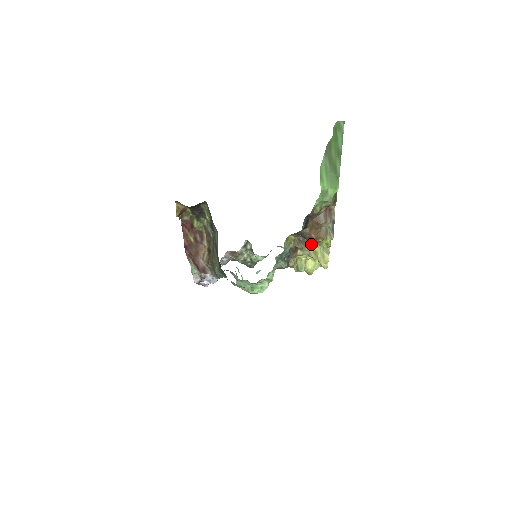
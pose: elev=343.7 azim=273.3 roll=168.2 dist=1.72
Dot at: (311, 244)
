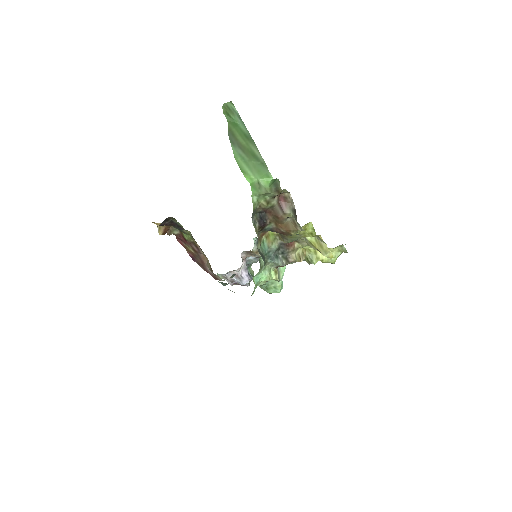
Dot at: (292, 237)
